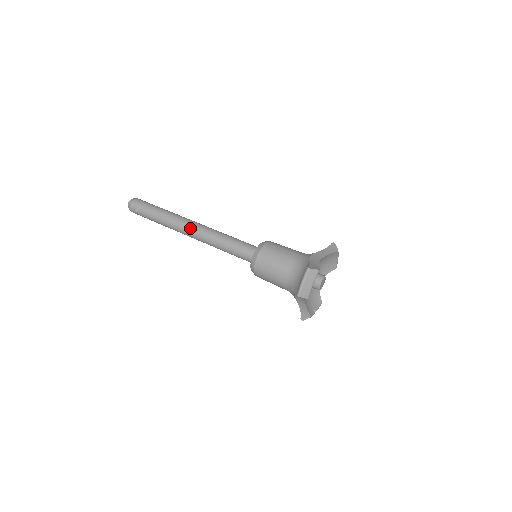
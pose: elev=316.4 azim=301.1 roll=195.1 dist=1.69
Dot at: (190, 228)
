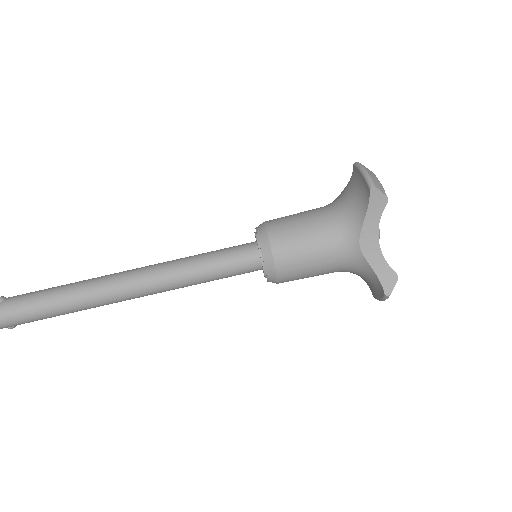
Dot at: (130, 299)
